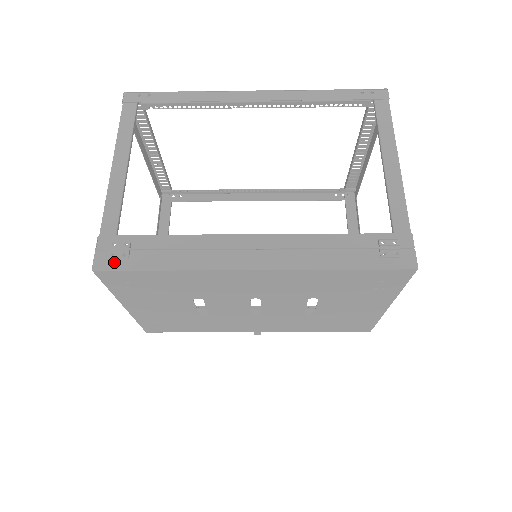
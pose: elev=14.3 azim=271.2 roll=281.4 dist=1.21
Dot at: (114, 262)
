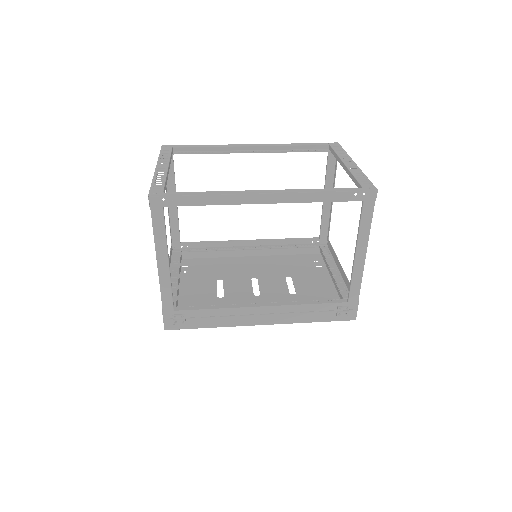
Dot at: (177, 326)
